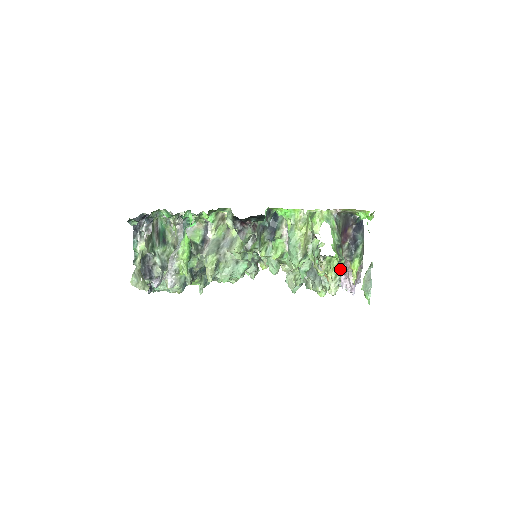
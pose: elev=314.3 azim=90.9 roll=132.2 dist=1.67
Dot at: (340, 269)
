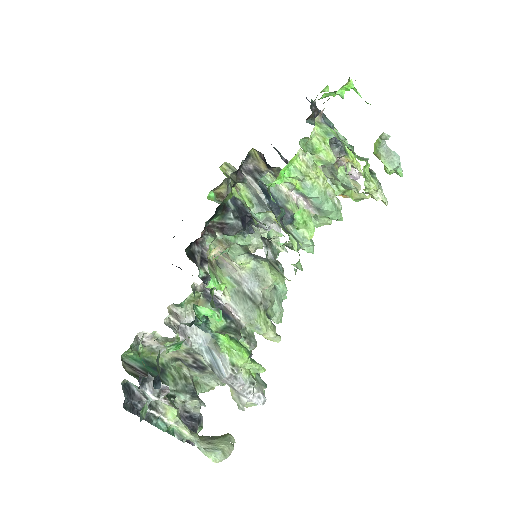
Dot at: (372, 173)
